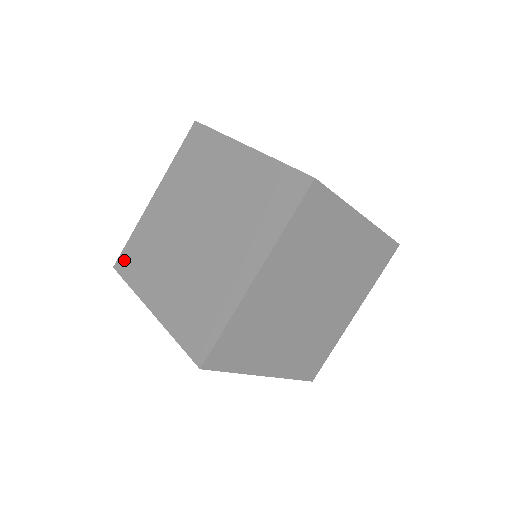
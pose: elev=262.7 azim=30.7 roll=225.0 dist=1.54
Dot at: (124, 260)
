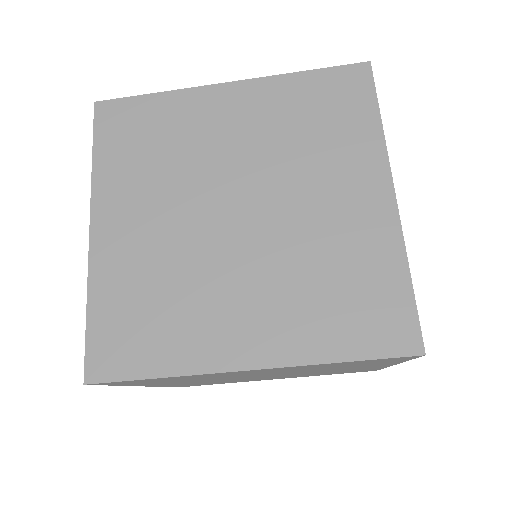
Dot at: (116, 114)
